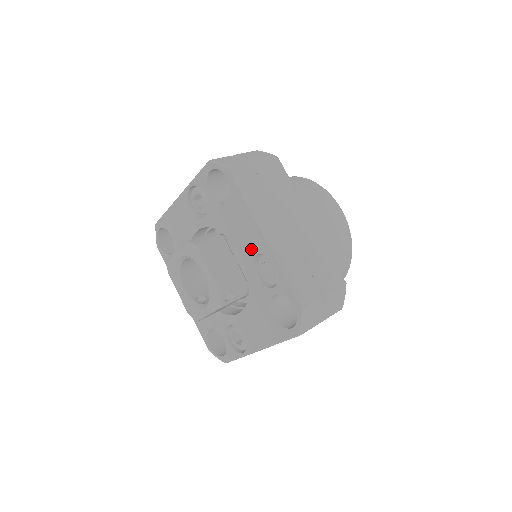
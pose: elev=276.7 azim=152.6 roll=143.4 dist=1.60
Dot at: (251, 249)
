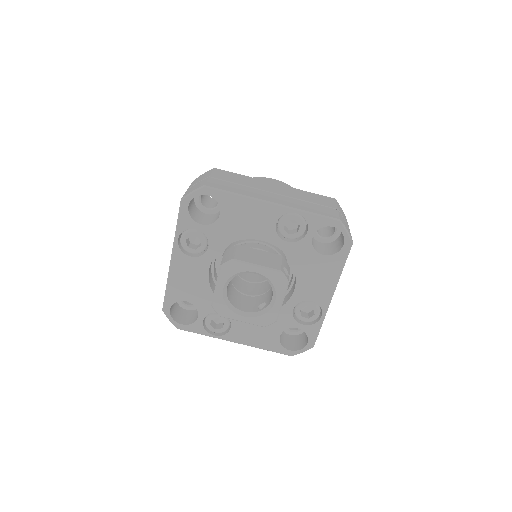
Dot at: (268, 225)
